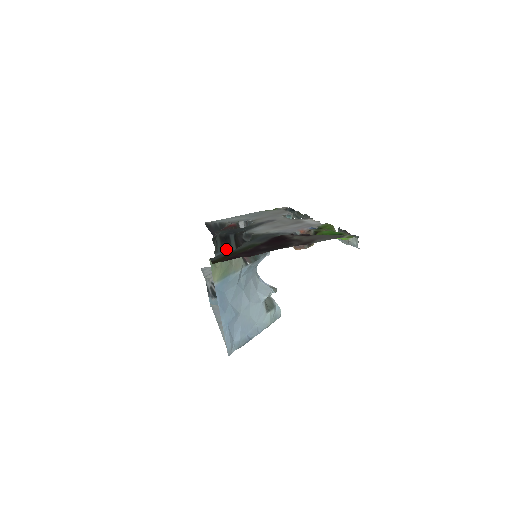
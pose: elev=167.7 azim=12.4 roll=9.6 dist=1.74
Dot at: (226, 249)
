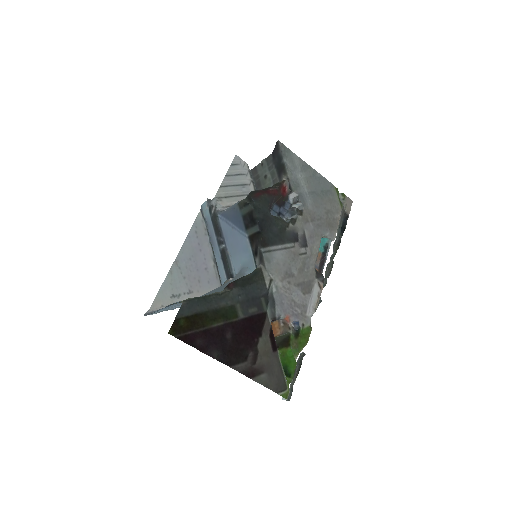
Dot at: (246, 221)
